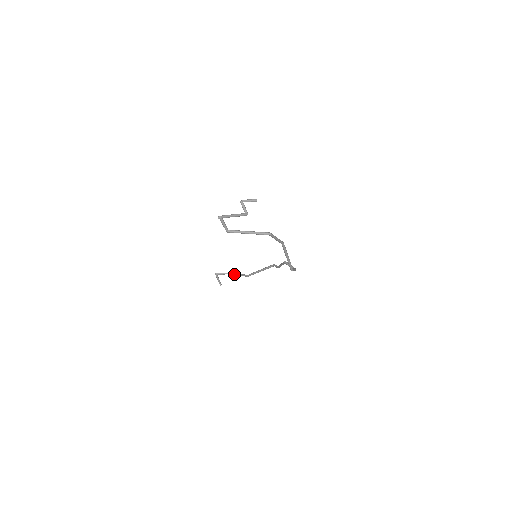
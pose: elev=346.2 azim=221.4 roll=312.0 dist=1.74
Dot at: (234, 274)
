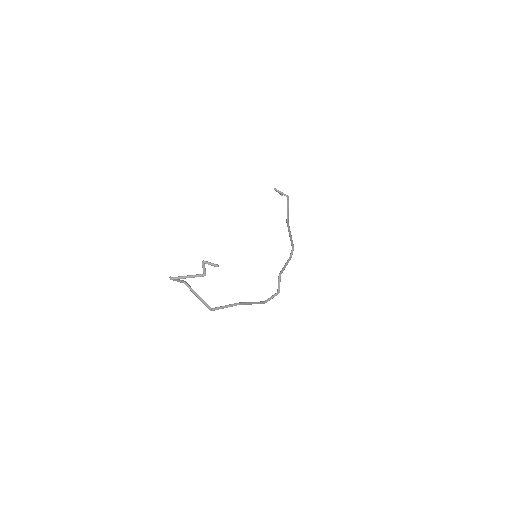
Dot at: (287, 202)
